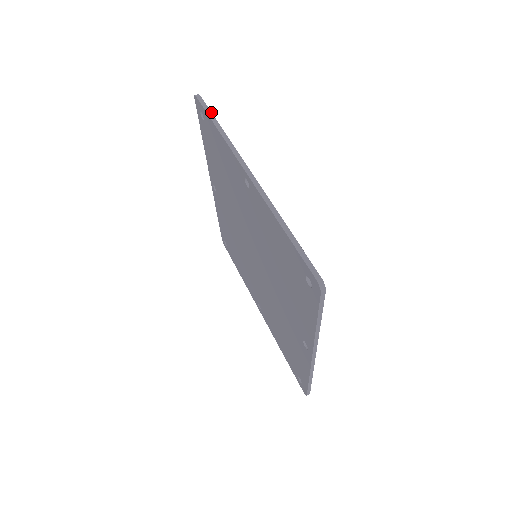
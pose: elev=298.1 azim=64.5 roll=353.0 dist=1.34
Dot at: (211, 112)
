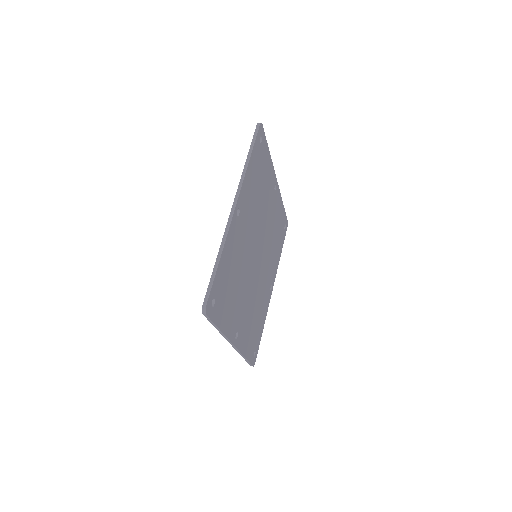
Dot at: (254, 144)
